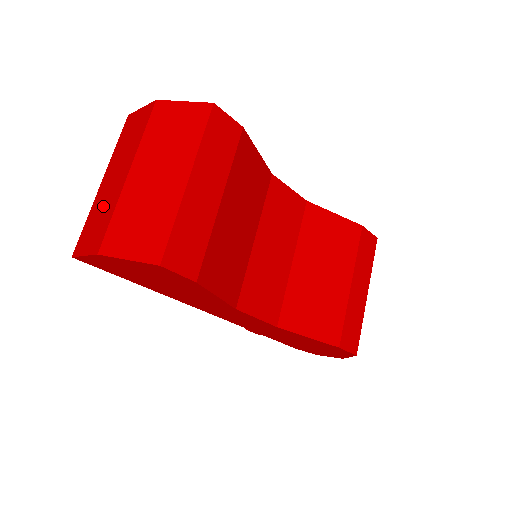
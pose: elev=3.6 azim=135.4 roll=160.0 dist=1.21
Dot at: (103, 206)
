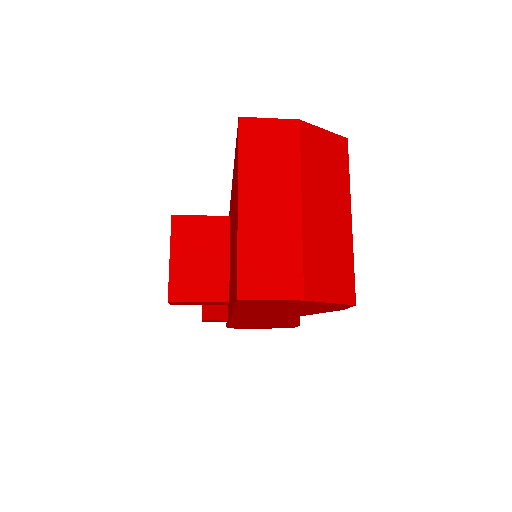
Dot at: (271, 240)
